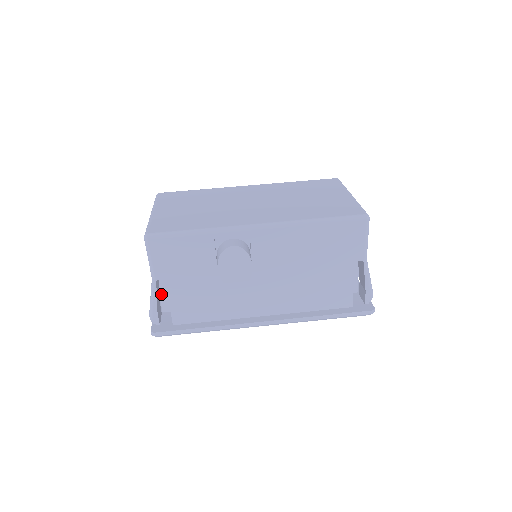
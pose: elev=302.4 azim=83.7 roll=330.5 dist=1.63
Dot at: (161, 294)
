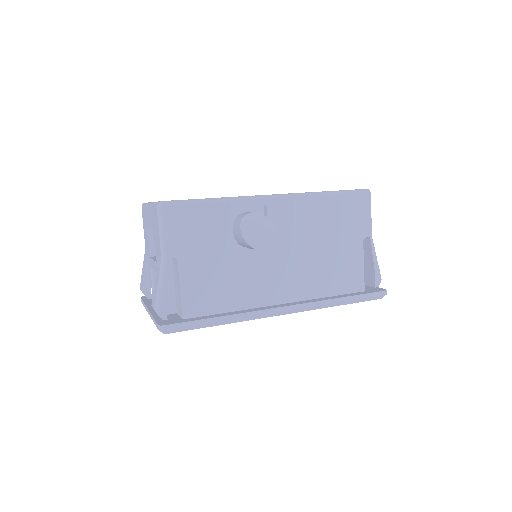
Dot at: occluded
